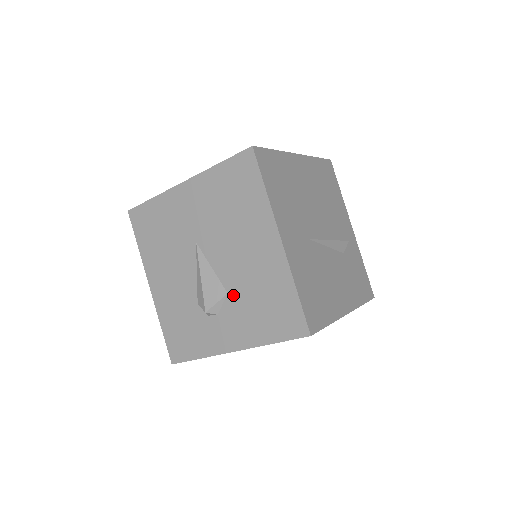
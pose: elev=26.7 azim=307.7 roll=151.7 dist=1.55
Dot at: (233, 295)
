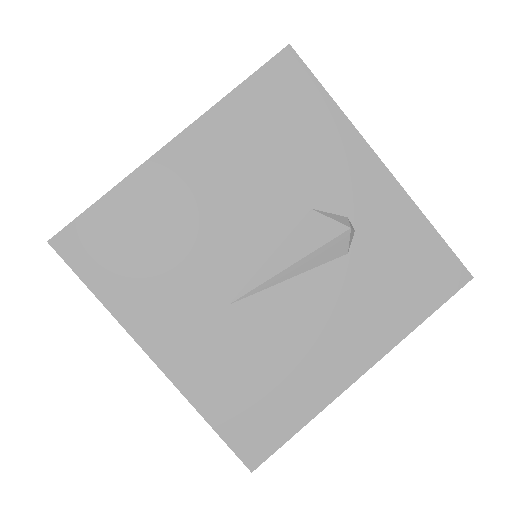
Dot at: occluded
